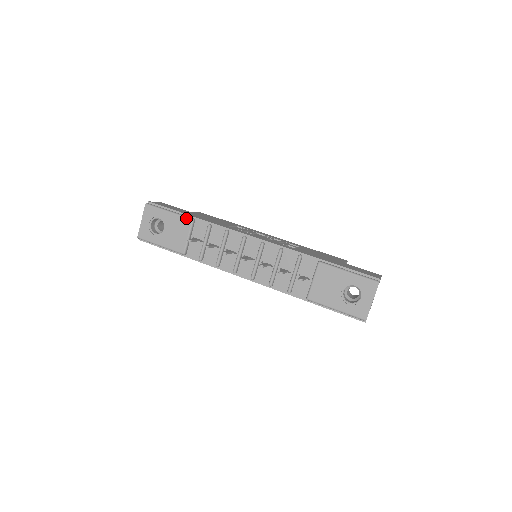
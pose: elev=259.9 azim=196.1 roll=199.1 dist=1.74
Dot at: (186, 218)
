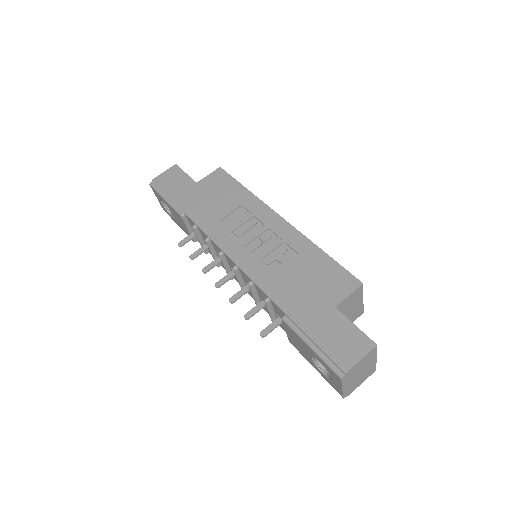
Dot at: (176, 212)
